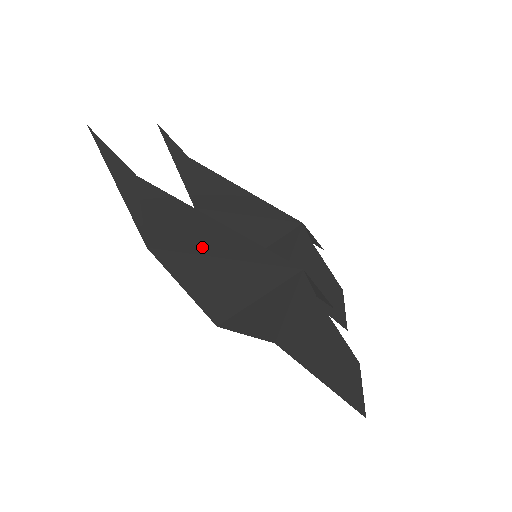
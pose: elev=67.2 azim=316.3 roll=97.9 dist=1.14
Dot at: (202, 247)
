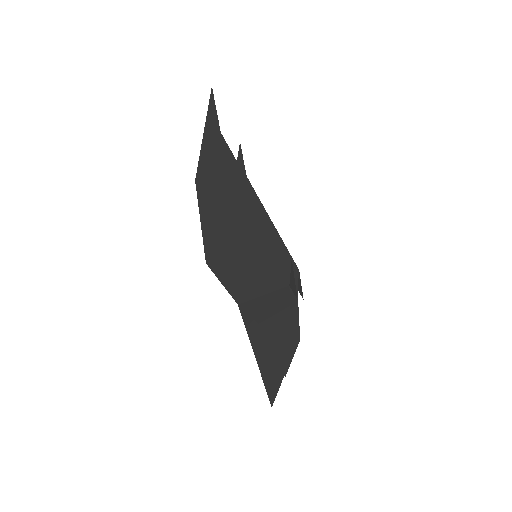
Dot at: (232, 202)
